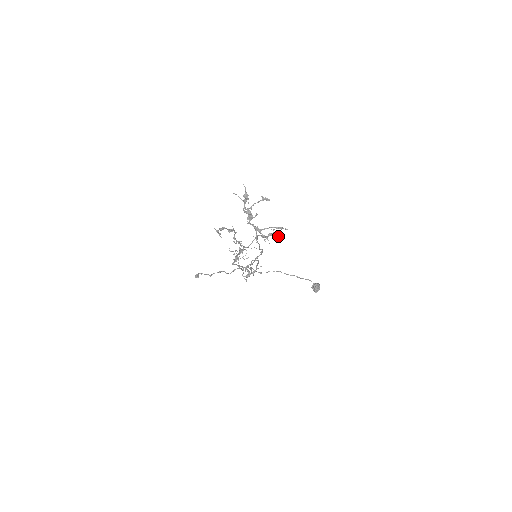
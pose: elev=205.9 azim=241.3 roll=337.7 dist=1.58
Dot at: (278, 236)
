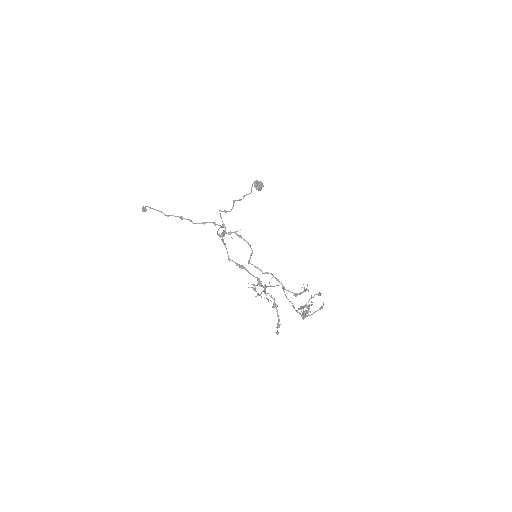
Dot at: (306, 290)
